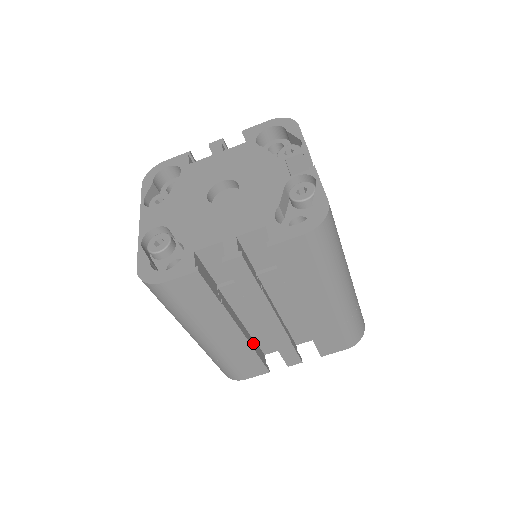
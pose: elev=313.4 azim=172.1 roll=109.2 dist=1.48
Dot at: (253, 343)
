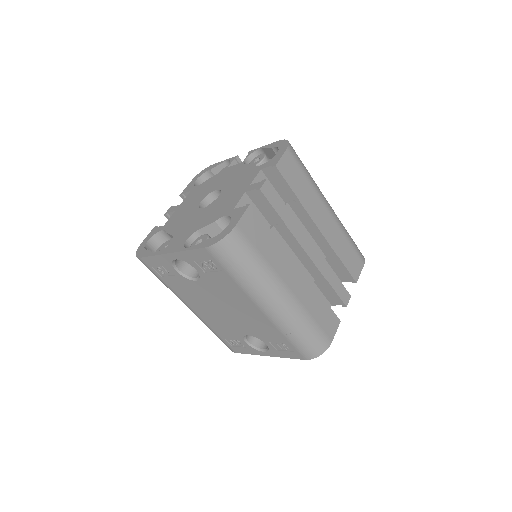
Dot at: occluded
